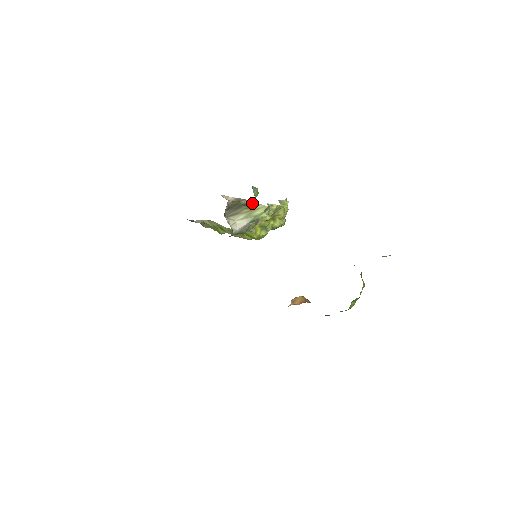
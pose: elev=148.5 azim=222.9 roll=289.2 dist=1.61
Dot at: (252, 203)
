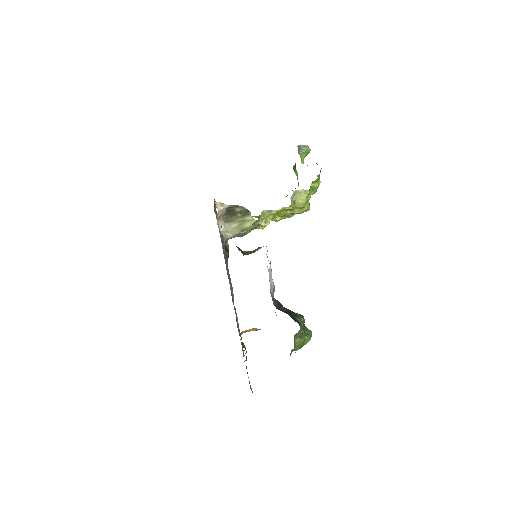
Dot at: (246, 211)
